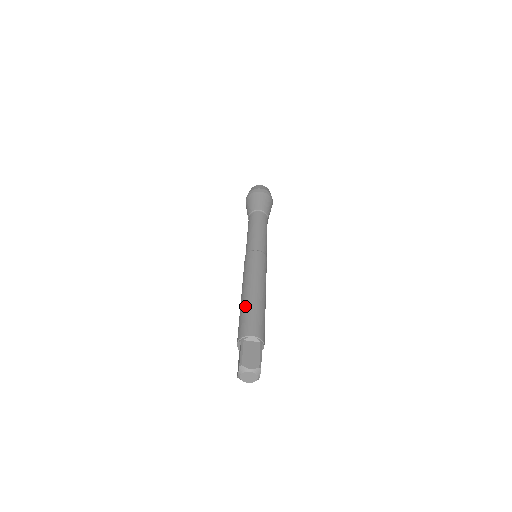
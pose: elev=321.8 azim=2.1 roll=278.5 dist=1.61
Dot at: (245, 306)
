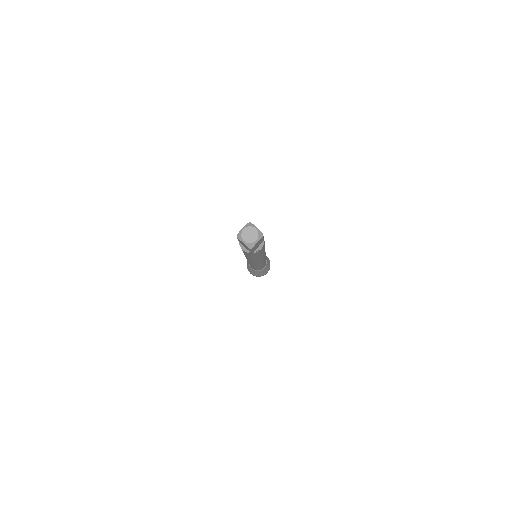
Dot at: occluded
